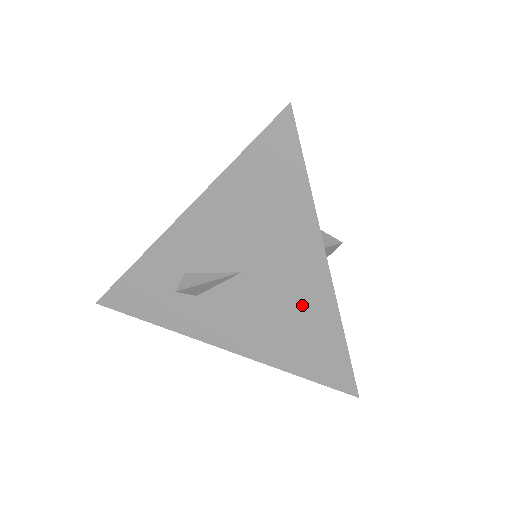
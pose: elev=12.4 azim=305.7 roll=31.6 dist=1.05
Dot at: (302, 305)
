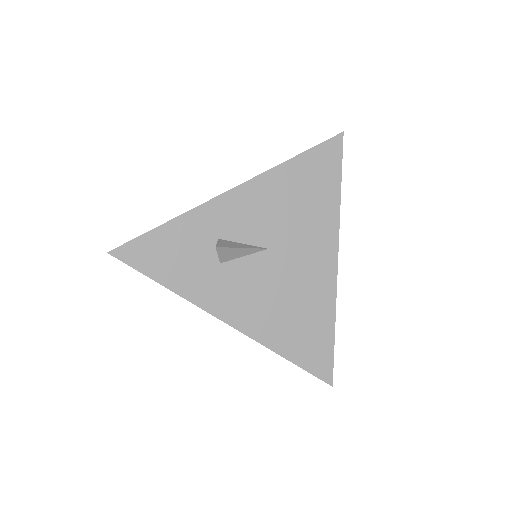
Dot at: (309, 288)
